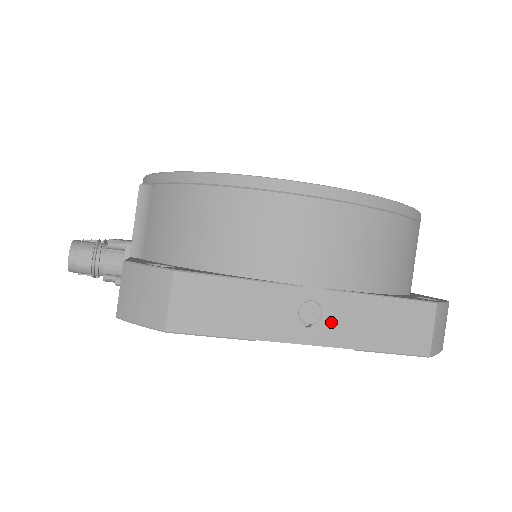
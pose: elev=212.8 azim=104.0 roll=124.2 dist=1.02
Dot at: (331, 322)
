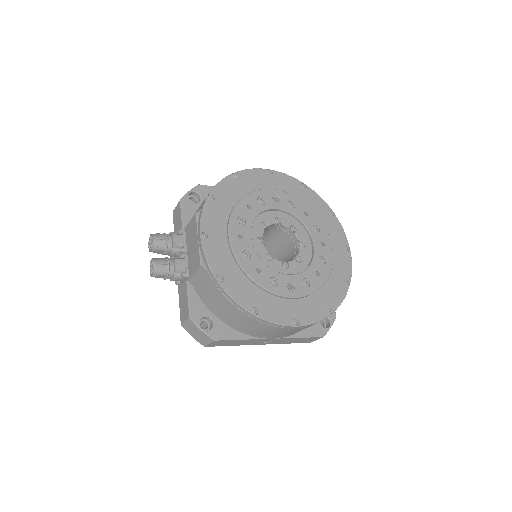
Dot at: (275, 342)
